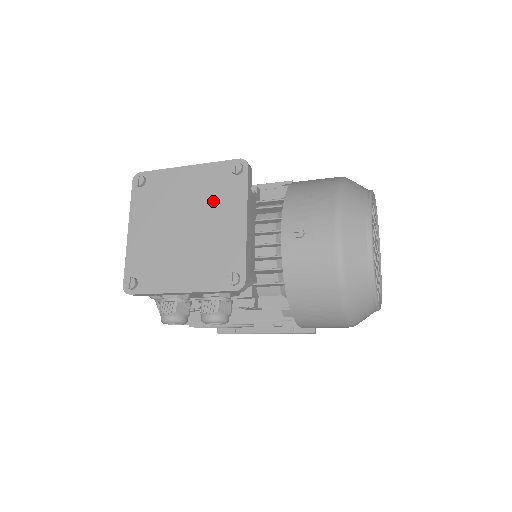
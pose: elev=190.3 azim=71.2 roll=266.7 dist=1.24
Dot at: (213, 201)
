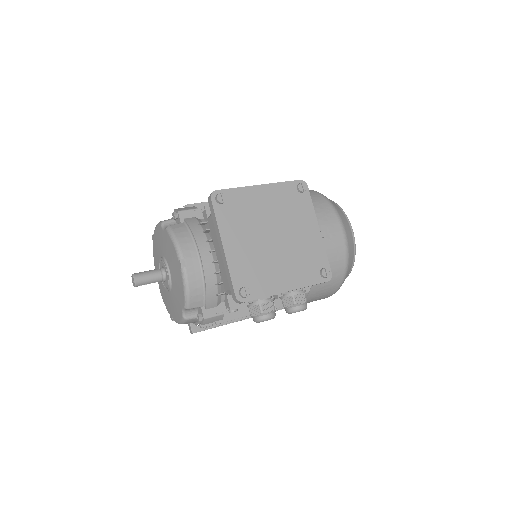
Dot at: (290, 214)
